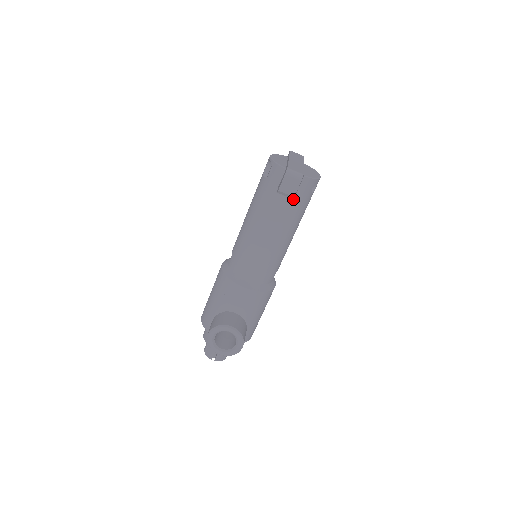
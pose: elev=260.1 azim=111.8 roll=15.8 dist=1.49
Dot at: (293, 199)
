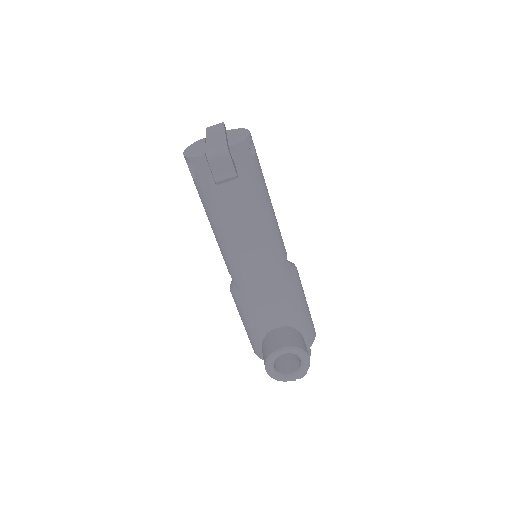
Dot at: (238, 178)
